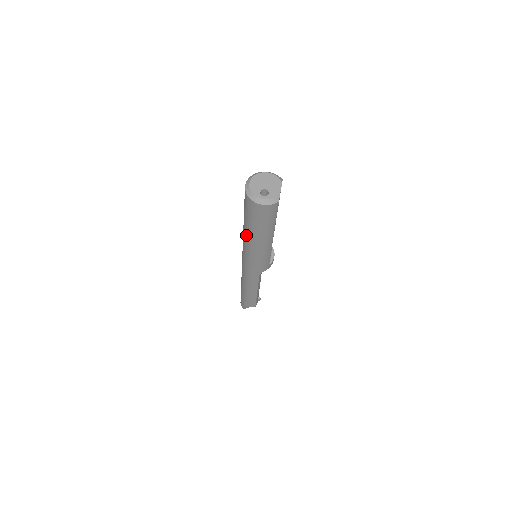
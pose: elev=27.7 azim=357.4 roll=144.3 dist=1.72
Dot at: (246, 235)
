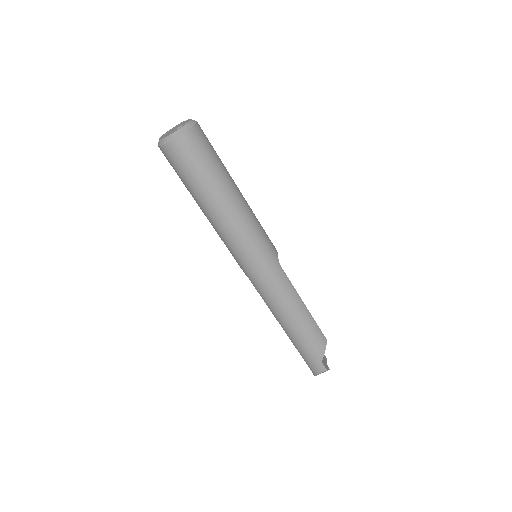
Dot at: (219, 210)
